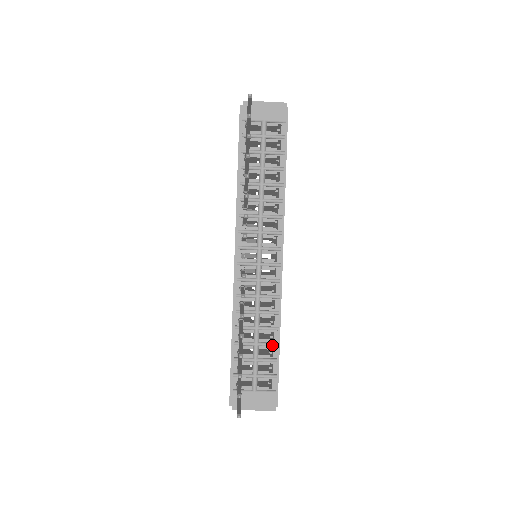
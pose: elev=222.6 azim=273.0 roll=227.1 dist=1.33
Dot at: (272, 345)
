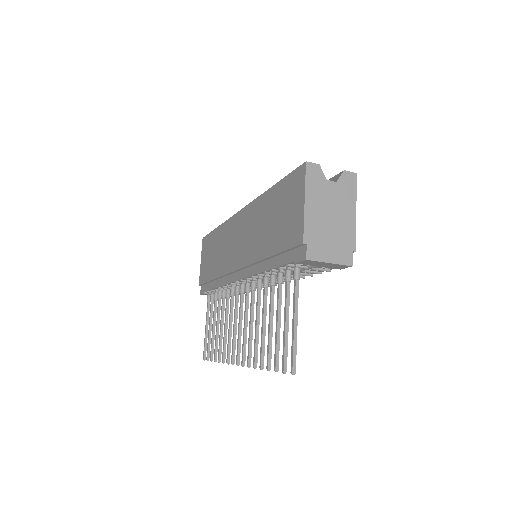
Dot at: occluded
